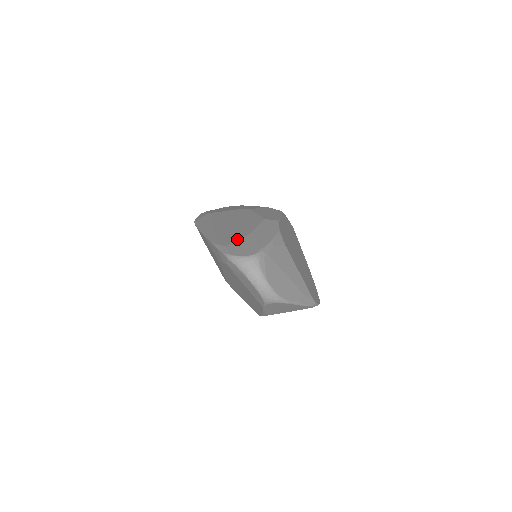
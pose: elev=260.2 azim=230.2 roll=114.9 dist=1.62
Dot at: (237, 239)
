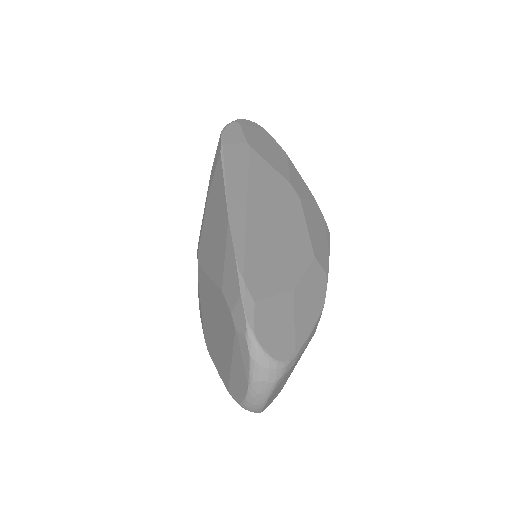
Dot at: (273, 293)
